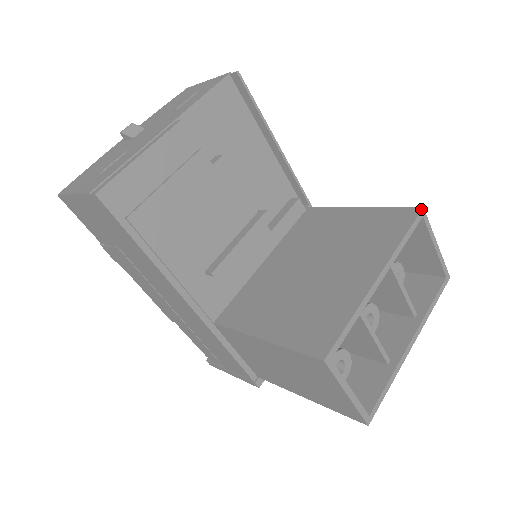
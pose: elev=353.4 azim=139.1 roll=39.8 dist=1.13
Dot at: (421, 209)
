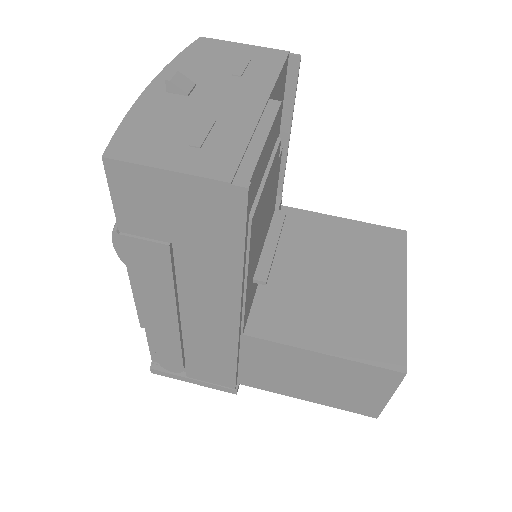
Dot at: occluded
